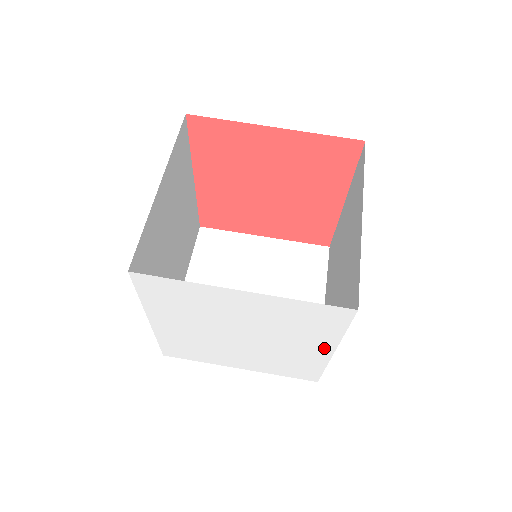
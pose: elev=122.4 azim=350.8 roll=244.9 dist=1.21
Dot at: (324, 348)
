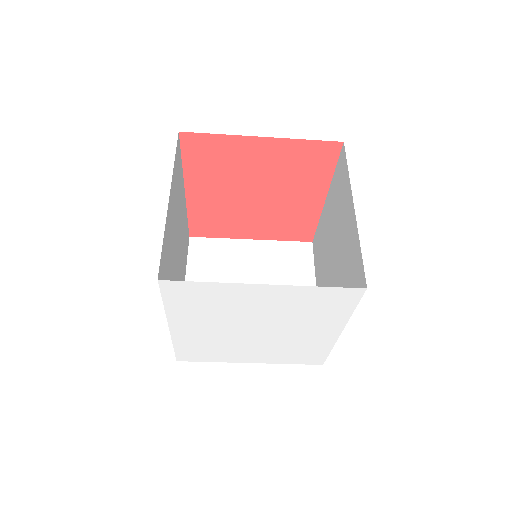
Dot at: (333, 330)
